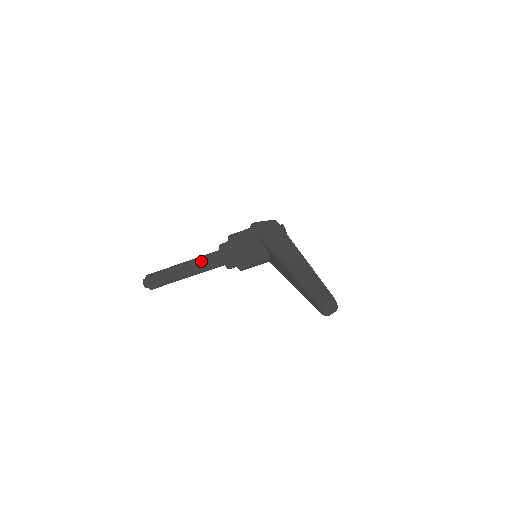
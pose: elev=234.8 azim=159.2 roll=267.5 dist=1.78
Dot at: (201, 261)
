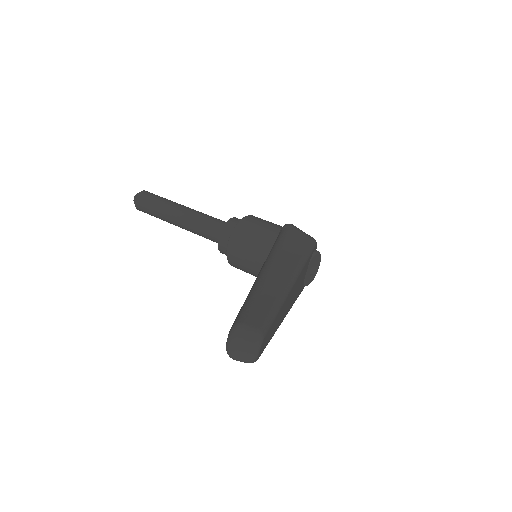
Dot at: (202, 217)
